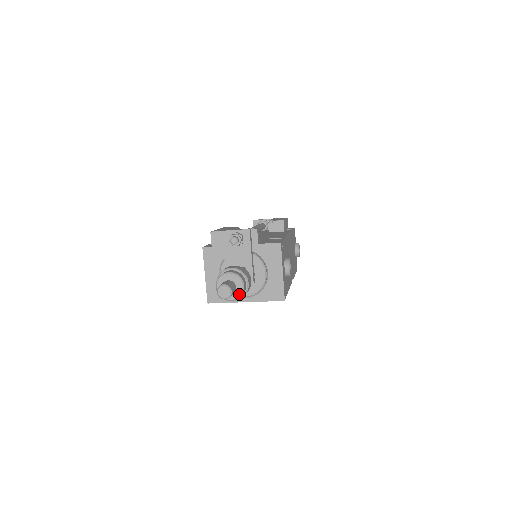
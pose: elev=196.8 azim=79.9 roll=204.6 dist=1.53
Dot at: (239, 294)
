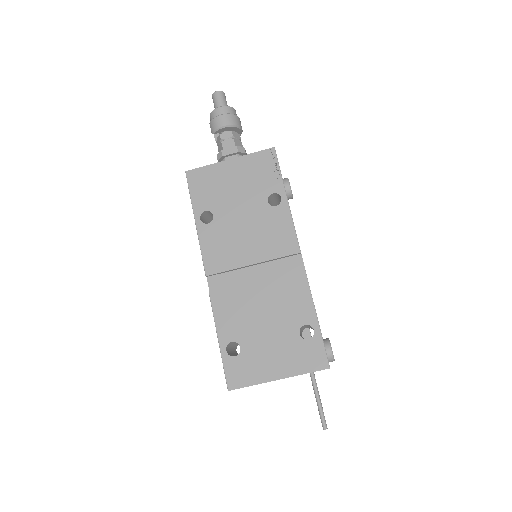
Dot at: (229, 107)
